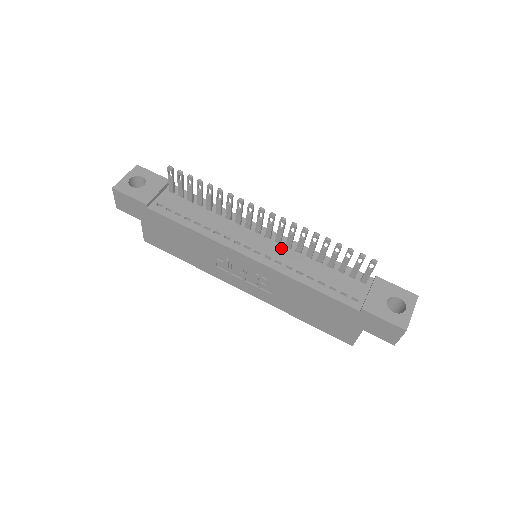
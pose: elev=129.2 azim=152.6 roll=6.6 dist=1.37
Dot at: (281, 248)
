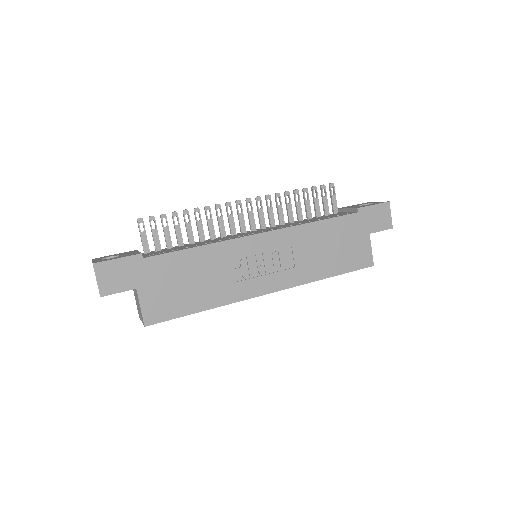
Dot at: (270, 228)
